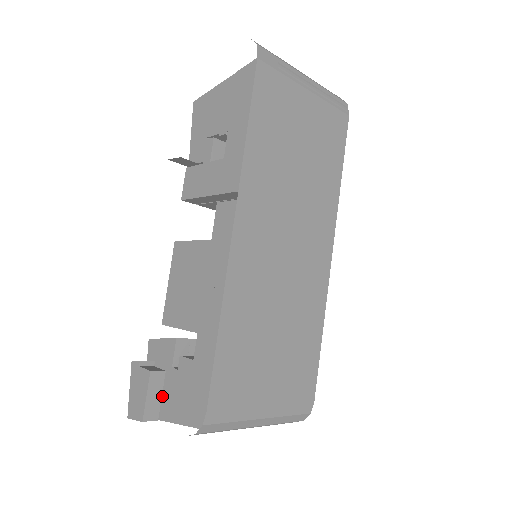
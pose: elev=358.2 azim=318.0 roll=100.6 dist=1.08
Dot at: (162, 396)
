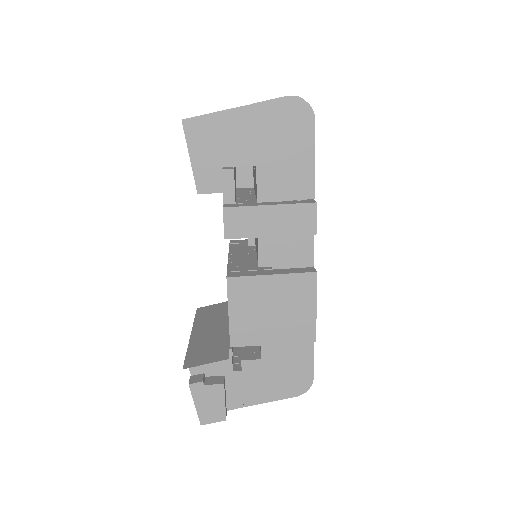
Dot at: (226, 394)
